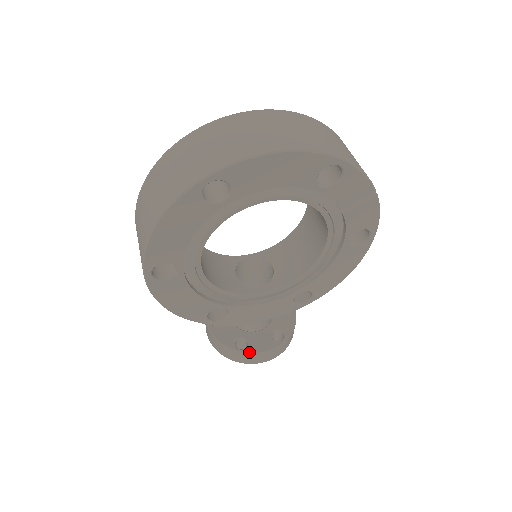
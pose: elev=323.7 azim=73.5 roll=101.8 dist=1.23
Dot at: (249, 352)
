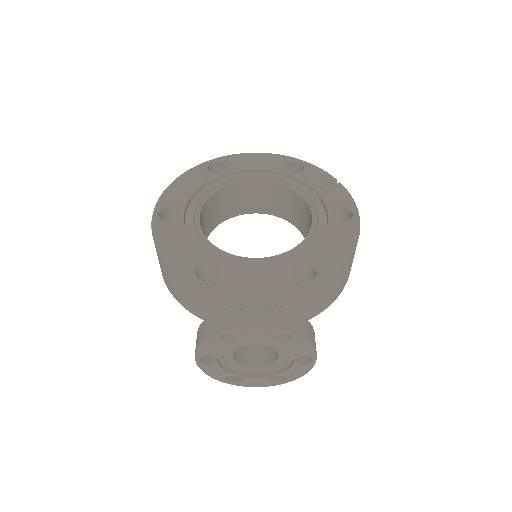
Dot at: (236, 305)
